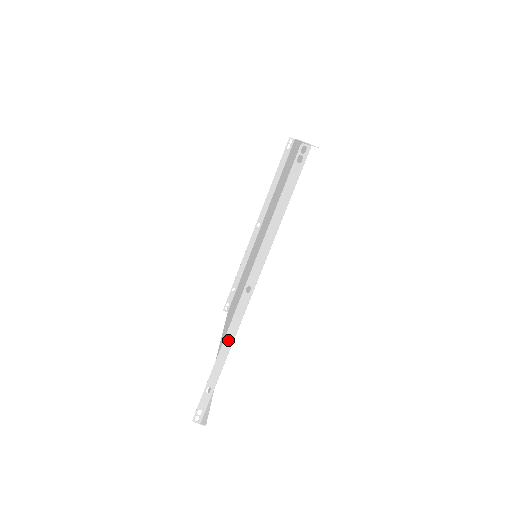
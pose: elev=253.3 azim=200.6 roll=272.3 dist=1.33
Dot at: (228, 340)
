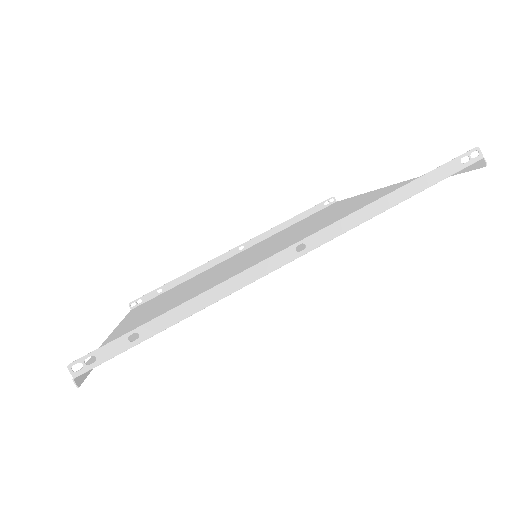
Dot at: (222, 289)
